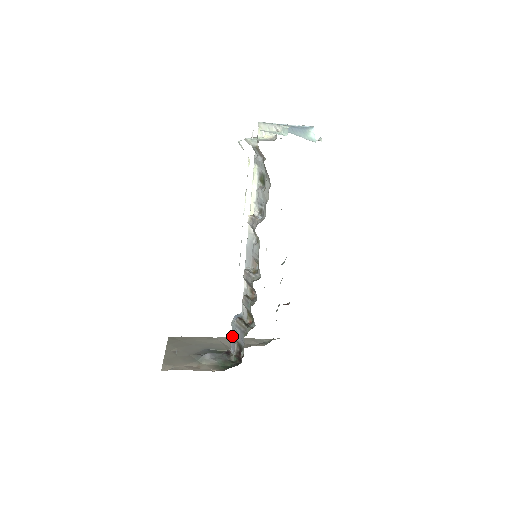
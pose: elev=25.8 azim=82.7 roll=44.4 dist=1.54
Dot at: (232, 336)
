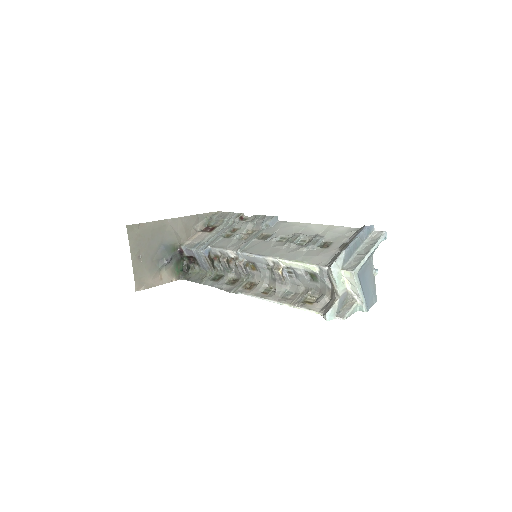
Dot at: (193, 252)
